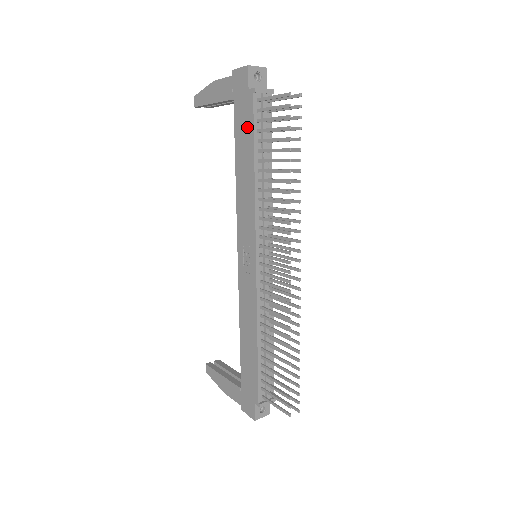
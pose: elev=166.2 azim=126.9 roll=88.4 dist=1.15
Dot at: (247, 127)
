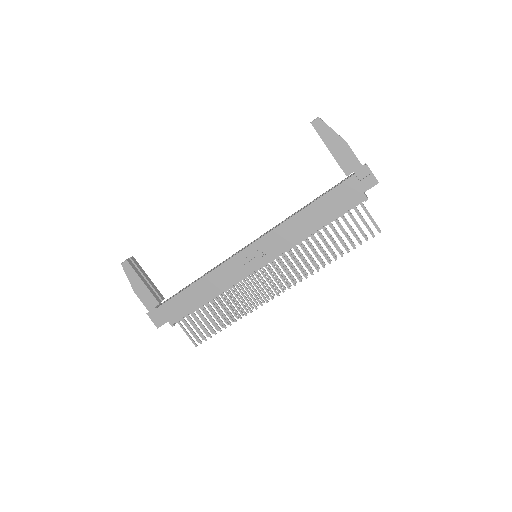
Dot at: (339, 206)
